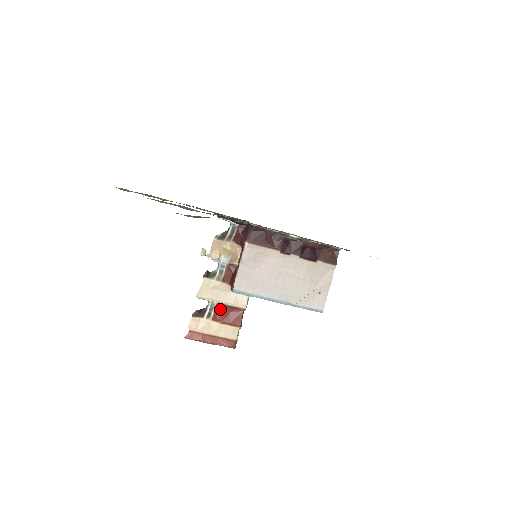
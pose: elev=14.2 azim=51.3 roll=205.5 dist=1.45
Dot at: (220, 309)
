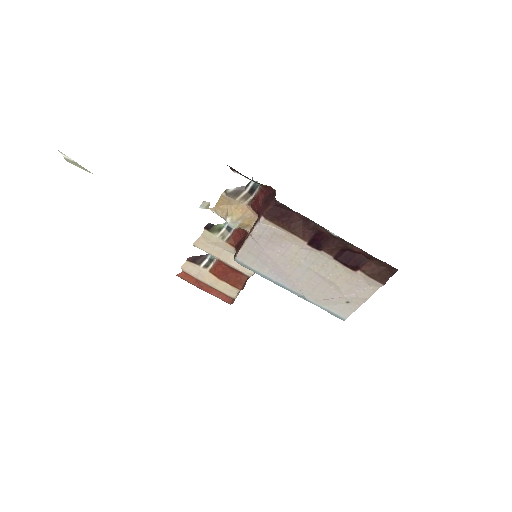
Dot at: (220, 265)
